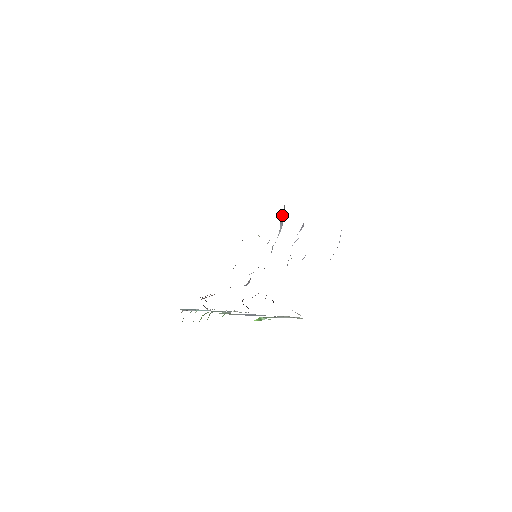
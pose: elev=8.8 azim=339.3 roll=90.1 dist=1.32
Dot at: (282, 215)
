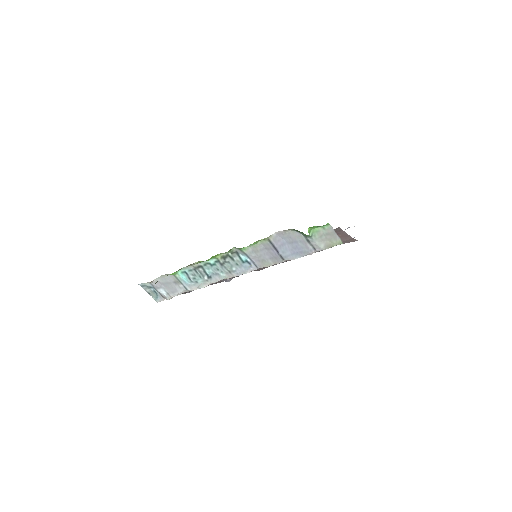
Dot at: occluded
